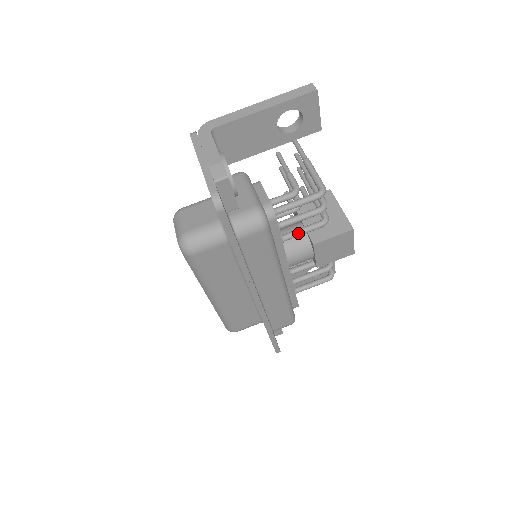
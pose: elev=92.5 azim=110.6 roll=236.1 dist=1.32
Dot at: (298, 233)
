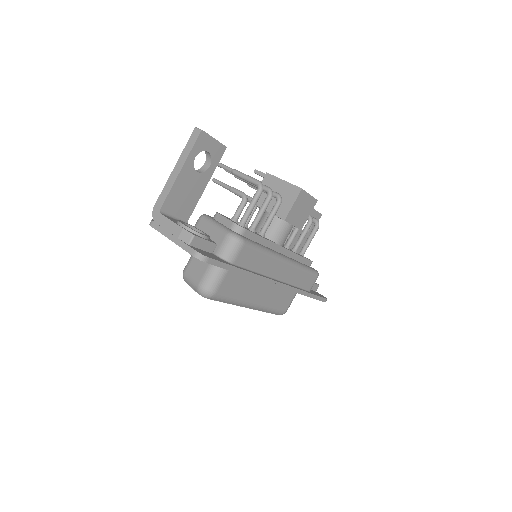
Dot at: (269, 222)
